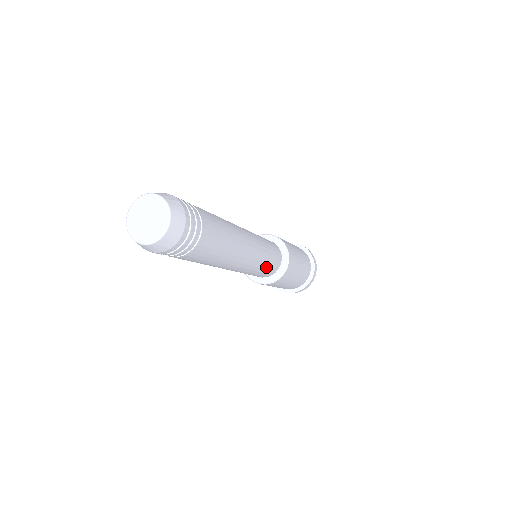
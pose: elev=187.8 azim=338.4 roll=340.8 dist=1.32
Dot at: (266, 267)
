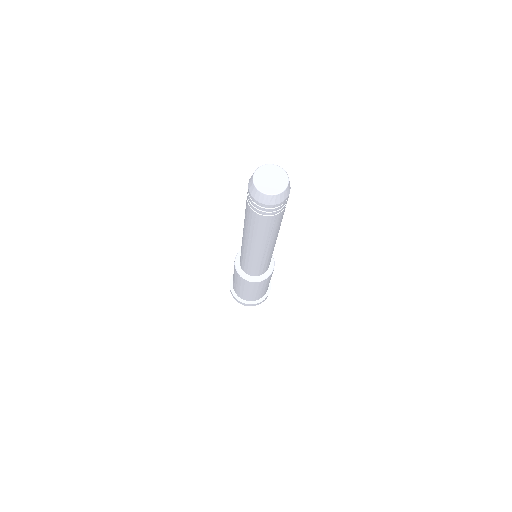
Dot at: (262, 266)
